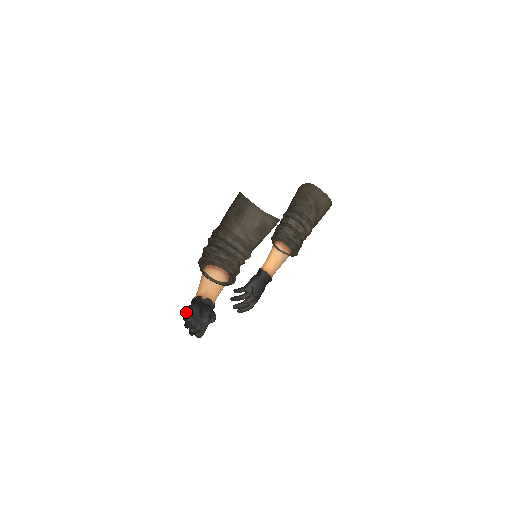
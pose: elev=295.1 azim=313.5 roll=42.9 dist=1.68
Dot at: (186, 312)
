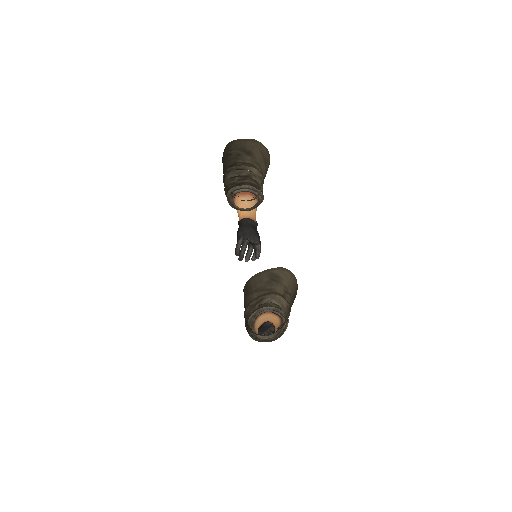
Dot at: occluded
